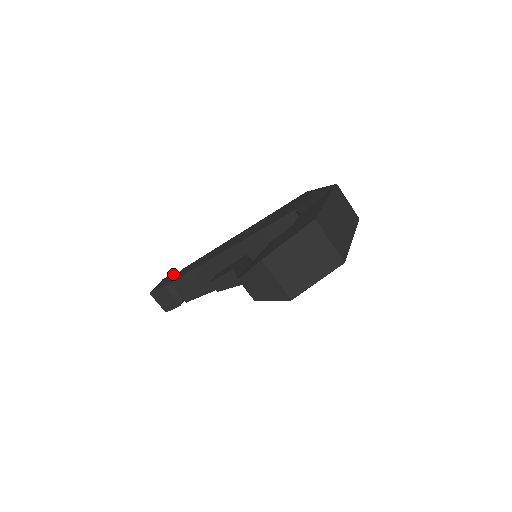
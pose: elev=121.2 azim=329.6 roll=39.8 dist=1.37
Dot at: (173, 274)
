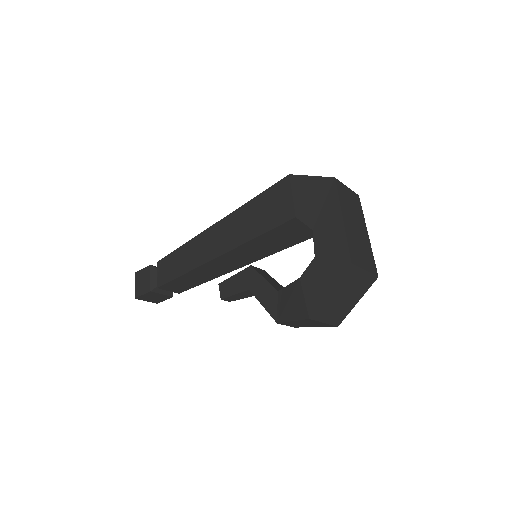
Dot at: (148, 270)
